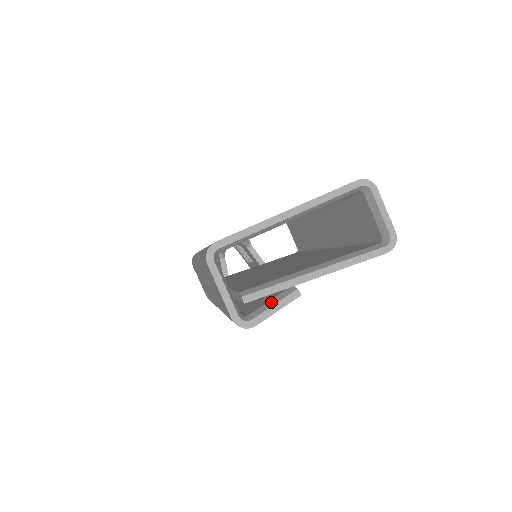
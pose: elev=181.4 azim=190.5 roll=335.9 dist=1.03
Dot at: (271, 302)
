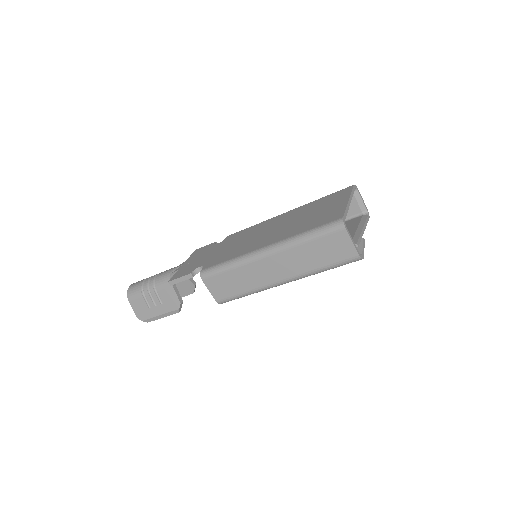
Dot at: (359, 246)
